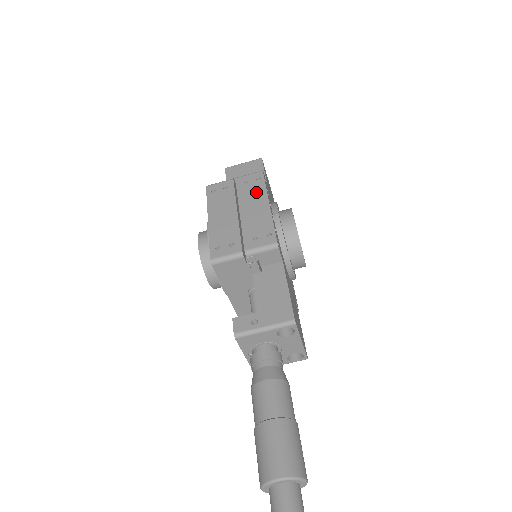
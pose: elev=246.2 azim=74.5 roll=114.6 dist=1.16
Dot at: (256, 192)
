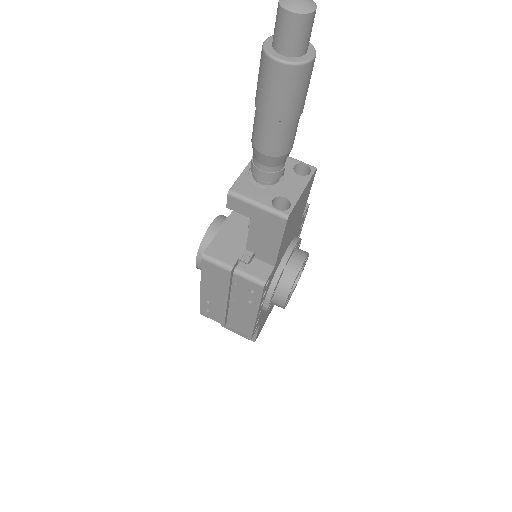
Dot at: occluded
